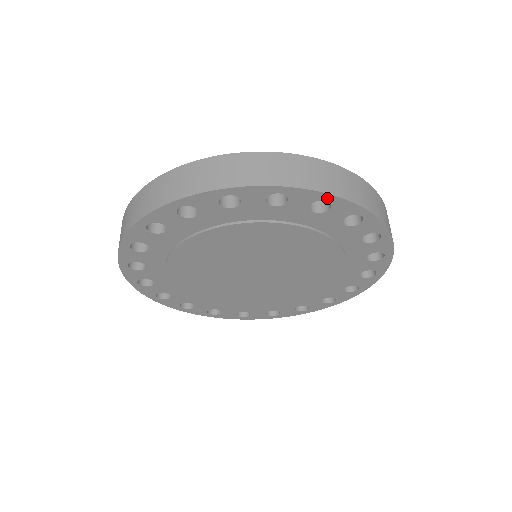
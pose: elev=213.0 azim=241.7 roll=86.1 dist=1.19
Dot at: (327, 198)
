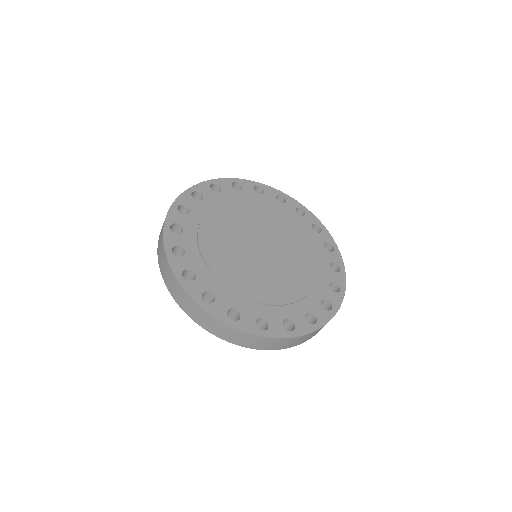
Dot at: (335, 247)
